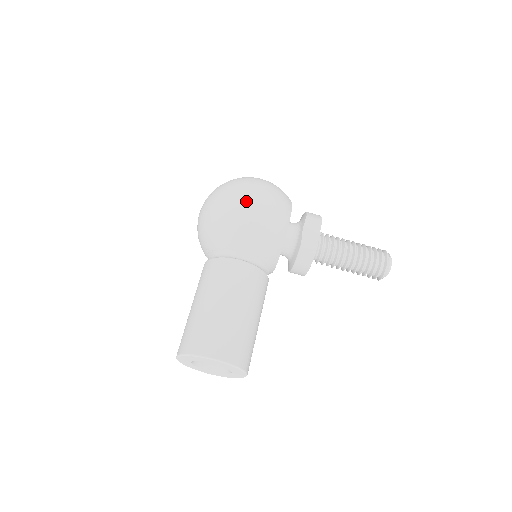
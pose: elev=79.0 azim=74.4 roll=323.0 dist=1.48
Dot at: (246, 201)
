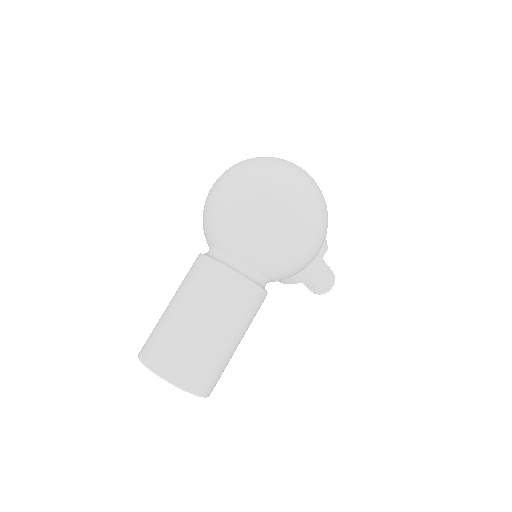
Dot at: (310, 237)
